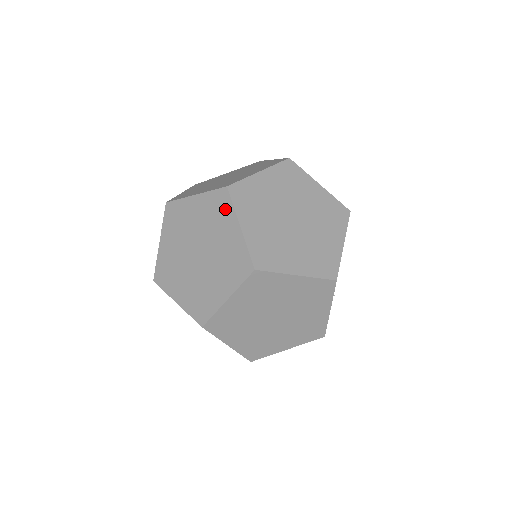
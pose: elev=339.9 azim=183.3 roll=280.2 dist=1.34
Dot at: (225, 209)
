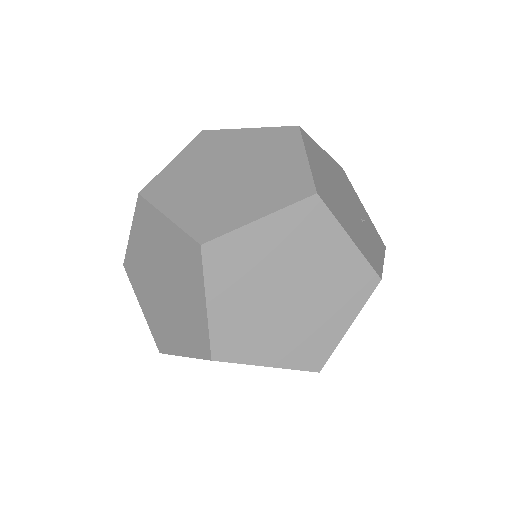
Dot at: occluded
